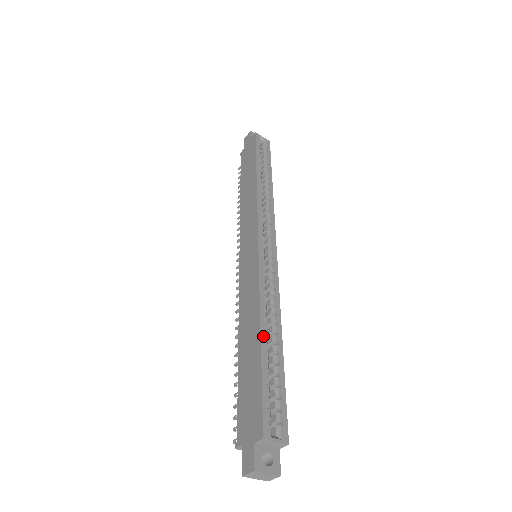
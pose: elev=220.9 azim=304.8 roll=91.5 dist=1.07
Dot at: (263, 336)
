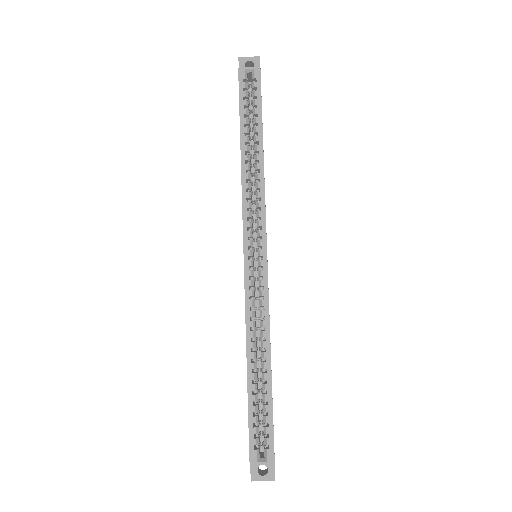
Dot at: (249, 369)
